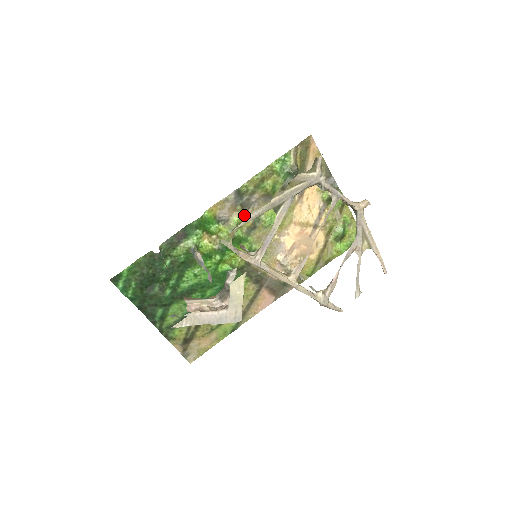
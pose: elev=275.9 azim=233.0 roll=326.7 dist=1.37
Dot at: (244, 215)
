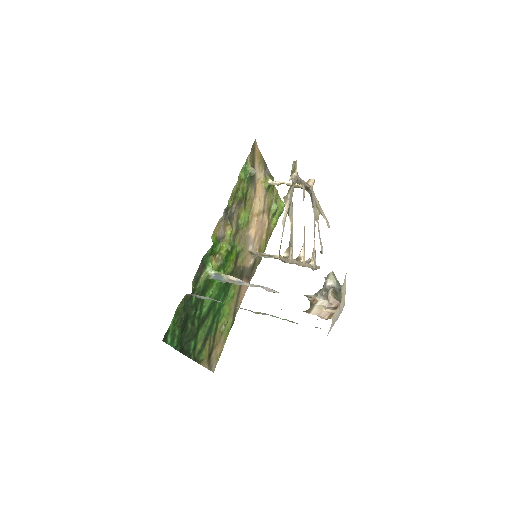
Dot at: (231, 226)
